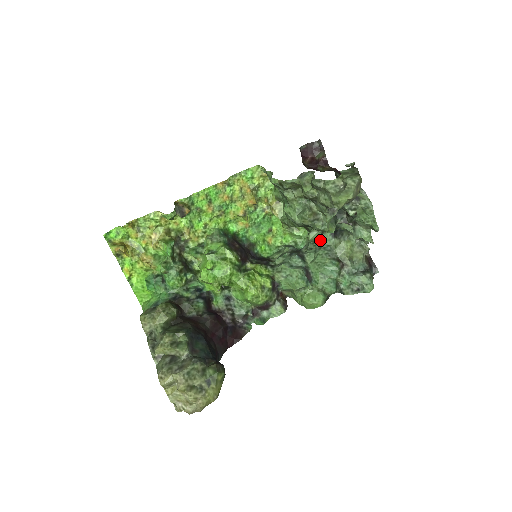
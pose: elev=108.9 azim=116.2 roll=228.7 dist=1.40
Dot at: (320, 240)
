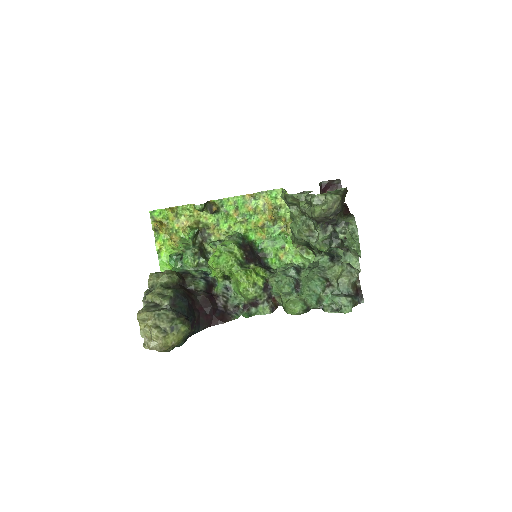
Dot at: occluded
